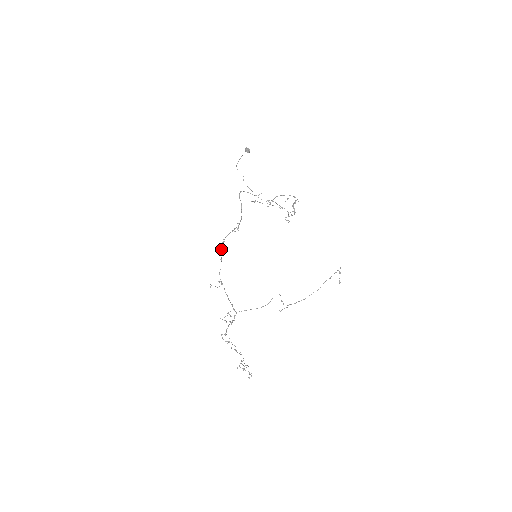
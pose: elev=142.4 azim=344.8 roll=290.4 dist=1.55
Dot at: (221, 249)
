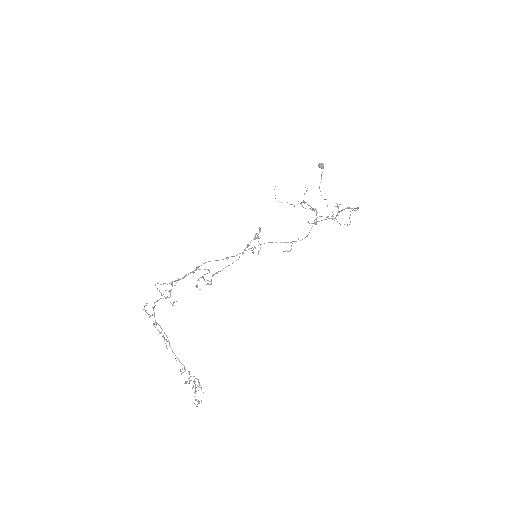
Dot at: occluded
